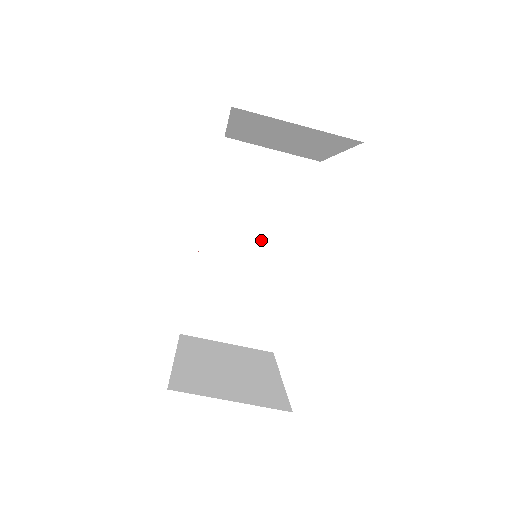
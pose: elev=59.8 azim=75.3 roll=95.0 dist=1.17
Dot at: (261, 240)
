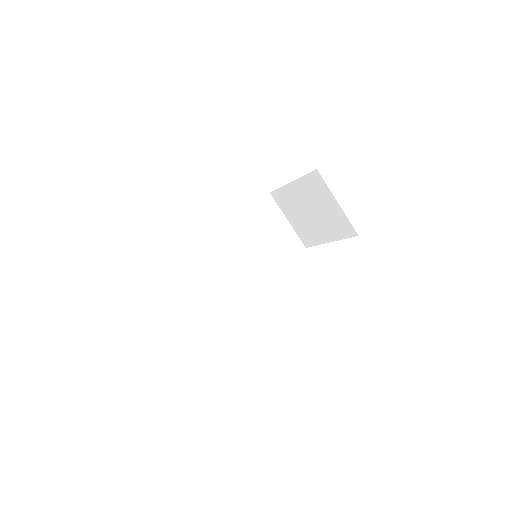
Dot at: (247, 261)
